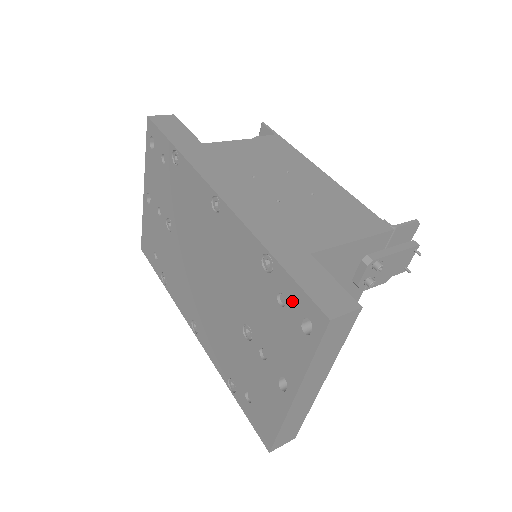
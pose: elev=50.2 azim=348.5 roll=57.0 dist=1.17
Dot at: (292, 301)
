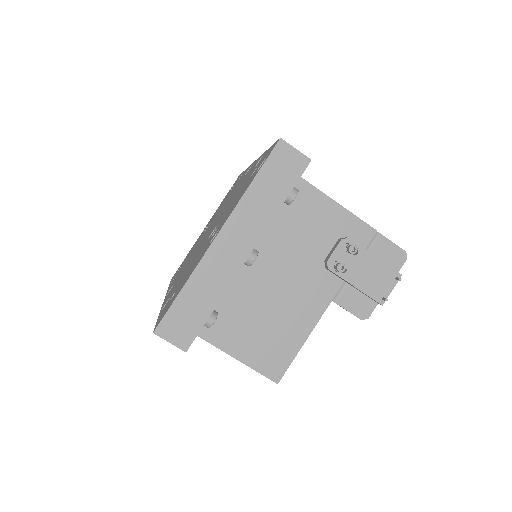
Dot at: occluded
